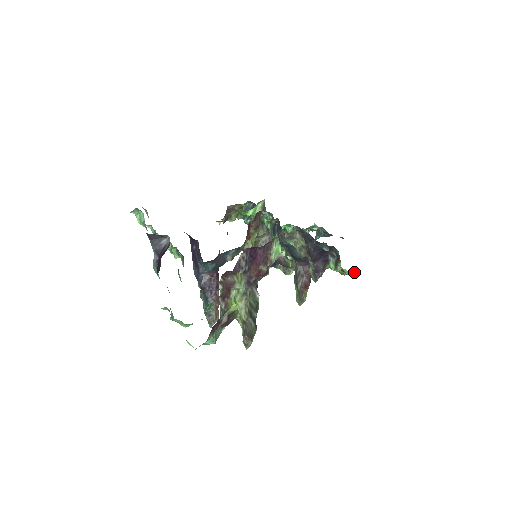
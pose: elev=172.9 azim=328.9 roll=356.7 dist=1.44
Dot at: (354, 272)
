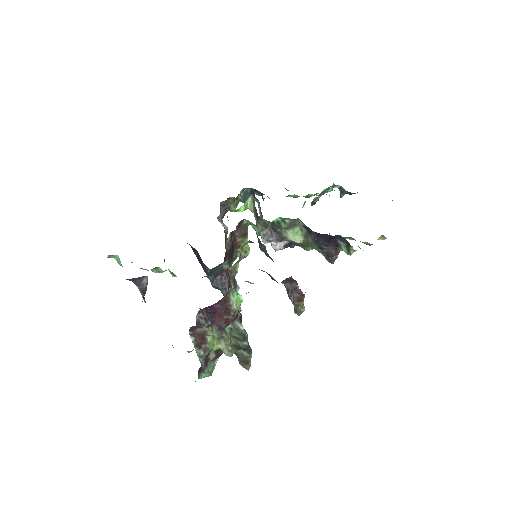
Dot at: (382, 238)
